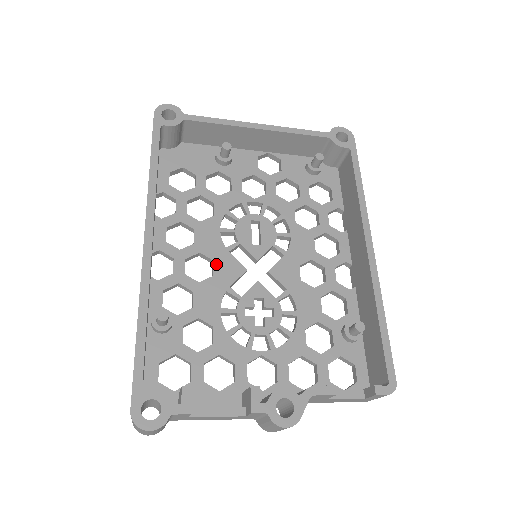
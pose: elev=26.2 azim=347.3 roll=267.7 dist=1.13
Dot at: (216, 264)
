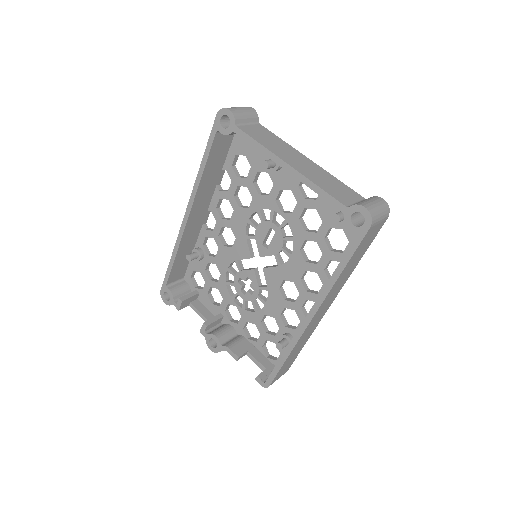
Dot at: (236, 242)
